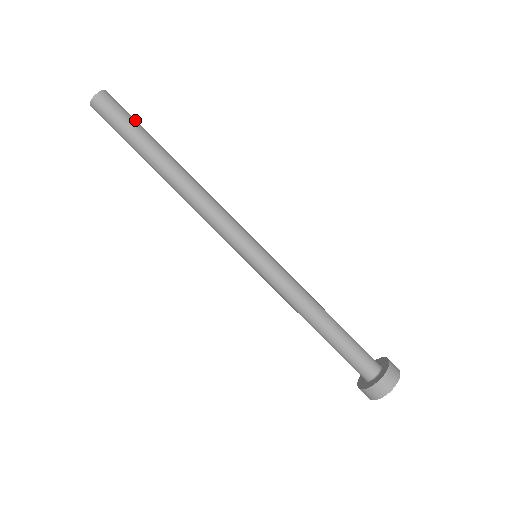
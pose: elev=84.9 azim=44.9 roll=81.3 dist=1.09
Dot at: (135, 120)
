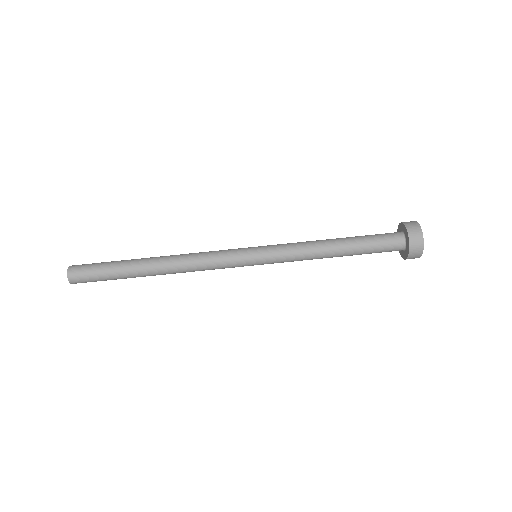
Dot at: occluded
